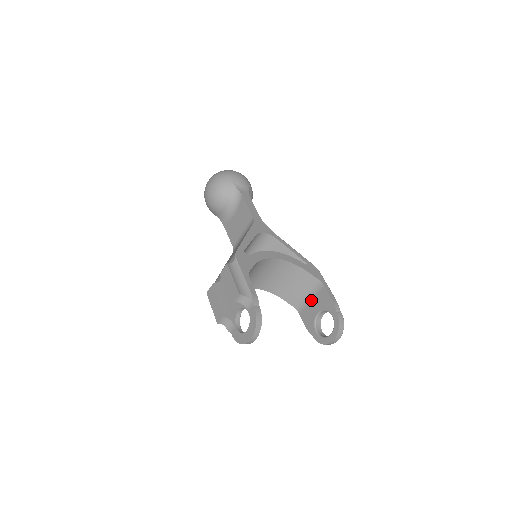
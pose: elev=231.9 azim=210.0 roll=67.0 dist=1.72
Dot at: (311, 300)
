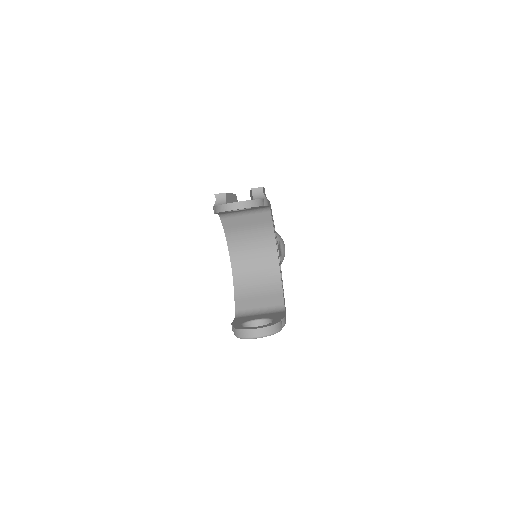
Dot at: (260, 314)
